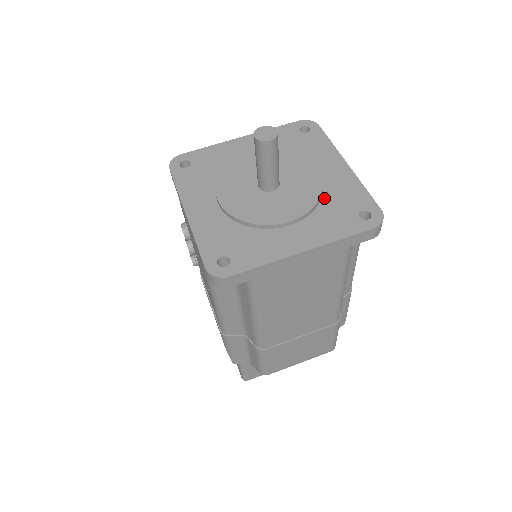
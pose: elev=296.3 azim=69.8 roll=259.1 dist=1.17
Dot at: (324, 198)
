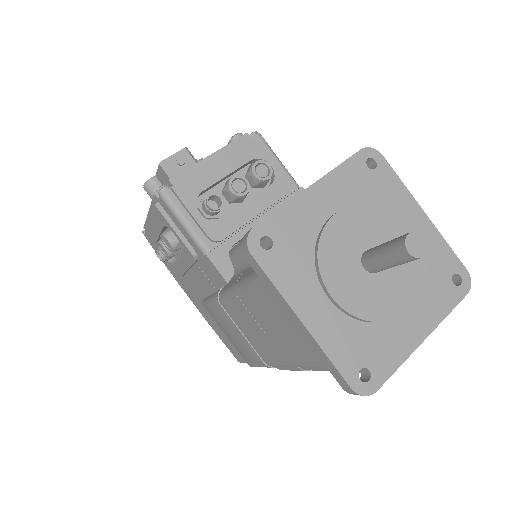
Dot at: (420, 266)
